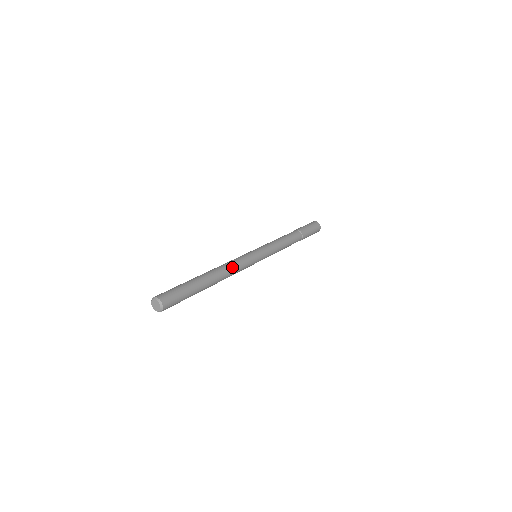
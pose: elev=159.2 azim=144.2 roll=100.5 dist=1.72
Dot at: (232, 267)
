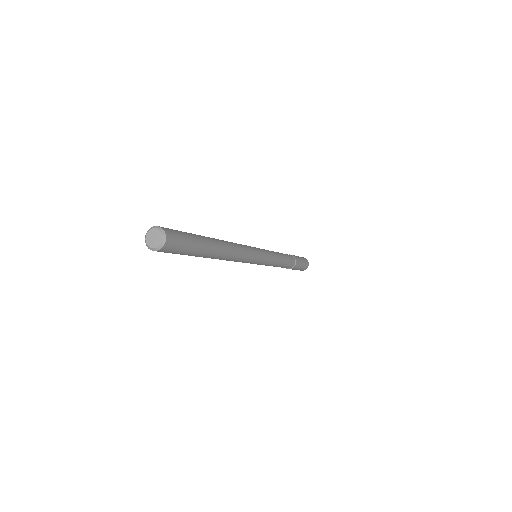
Dot at: occluded
